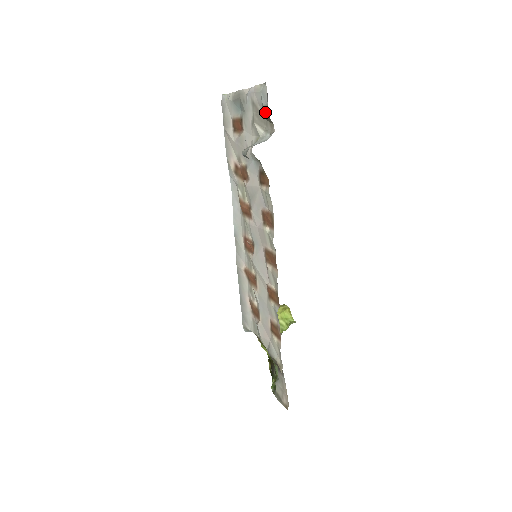
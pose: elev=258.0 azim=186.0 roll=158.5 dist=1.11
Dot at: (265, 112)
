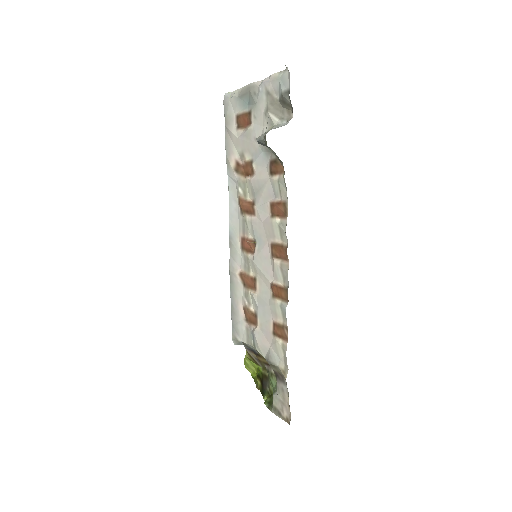
Dot at: (285, 97)
